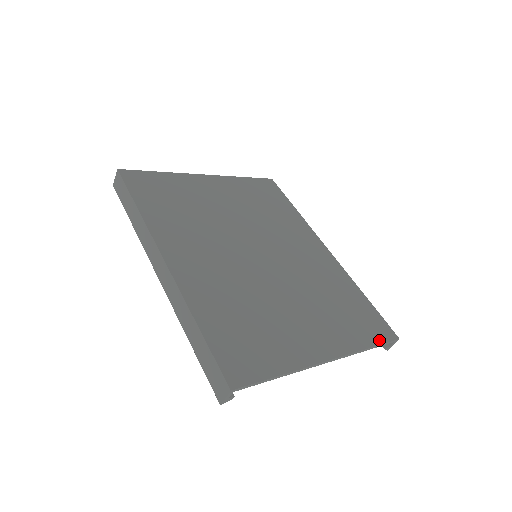
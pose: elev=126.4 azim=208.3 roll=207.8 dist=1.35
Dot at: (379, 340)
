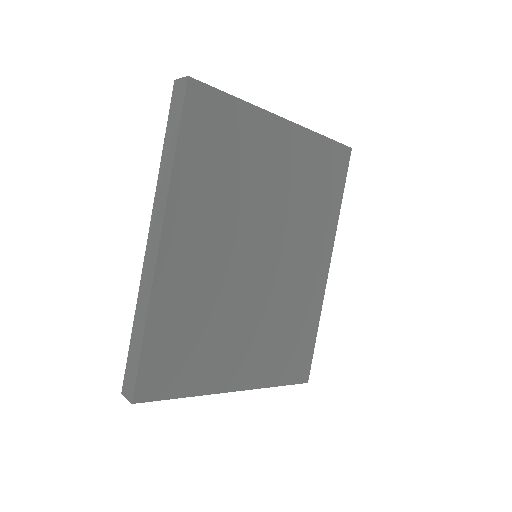
Dot at: (290, 381)
